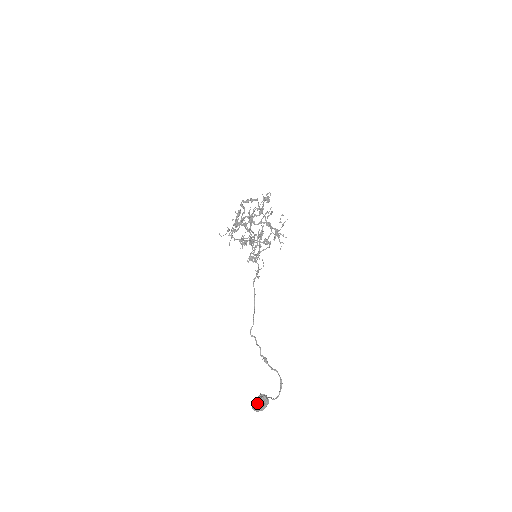
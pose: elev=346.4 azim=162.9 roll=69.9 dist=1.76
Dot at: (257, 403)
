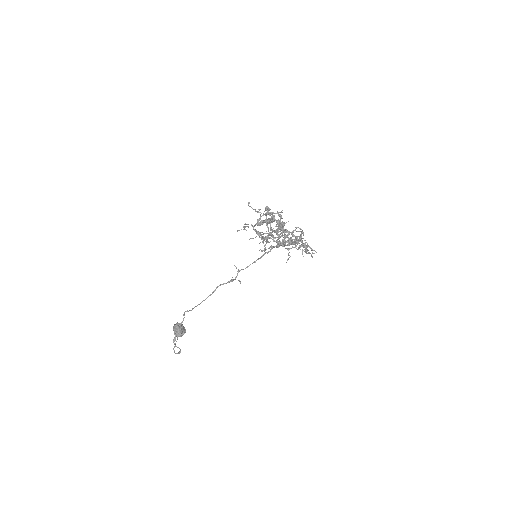
Dot at: (174, 330)
